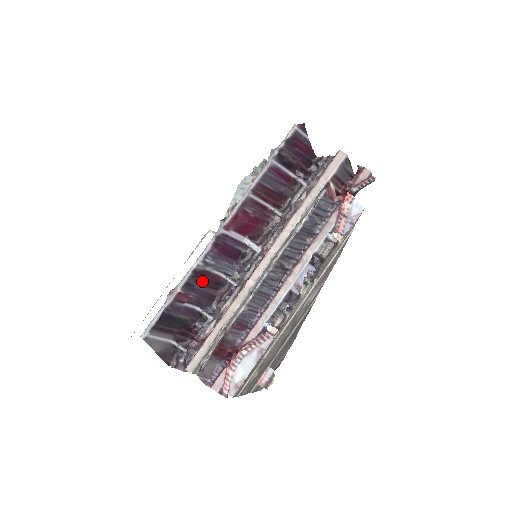
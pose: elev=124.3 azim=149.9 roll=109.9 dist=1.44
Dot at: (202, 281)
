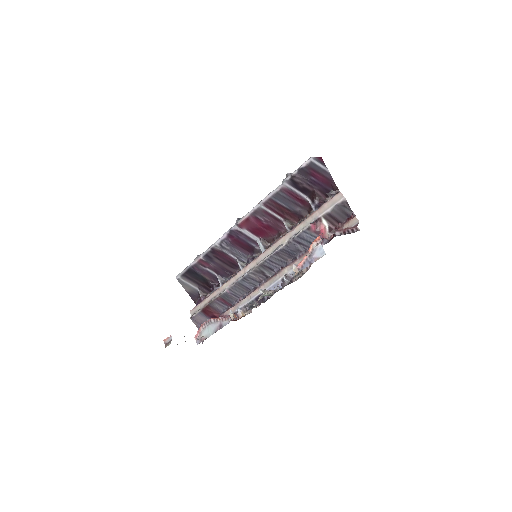
Dot at: (220, 258)
